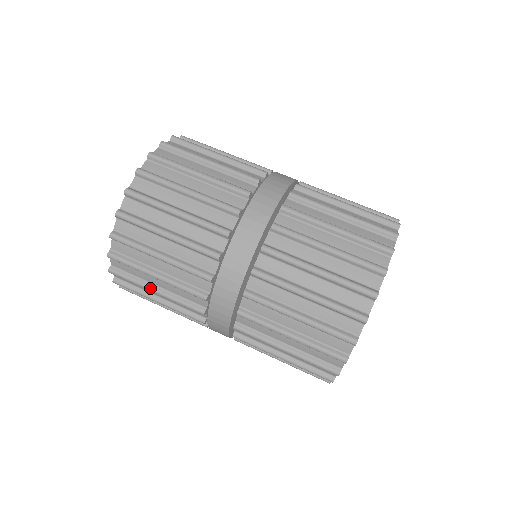
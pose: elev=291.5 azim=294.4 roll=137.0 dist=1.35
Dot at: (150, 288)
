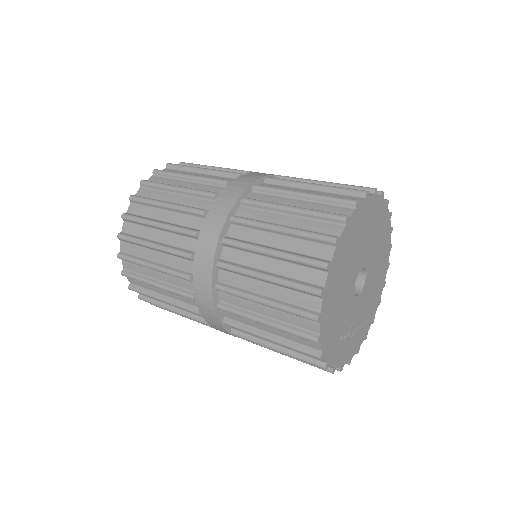
Dot at: (151, 282)
